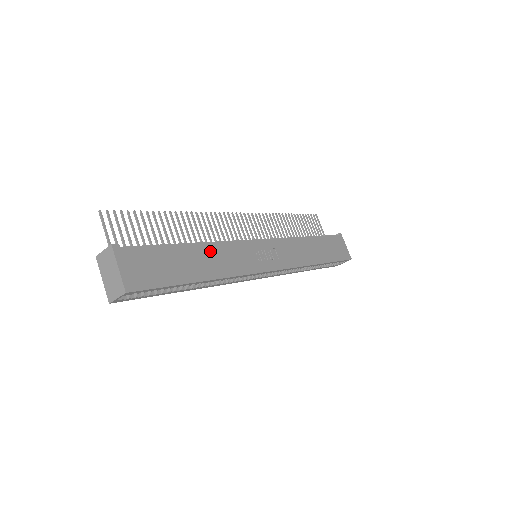
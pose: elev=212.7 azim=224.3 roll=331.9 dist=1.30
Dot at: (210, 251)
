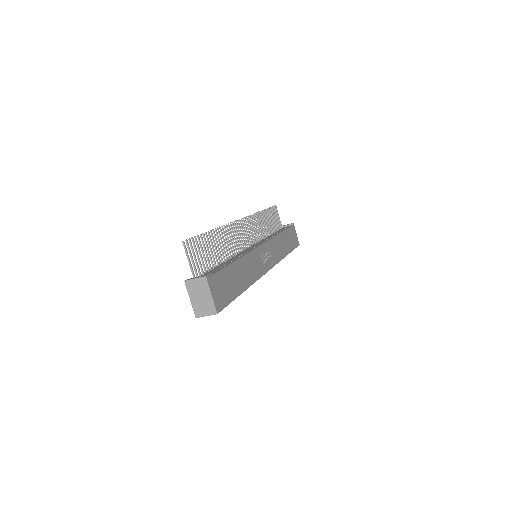
Dot at: (244, 264)
